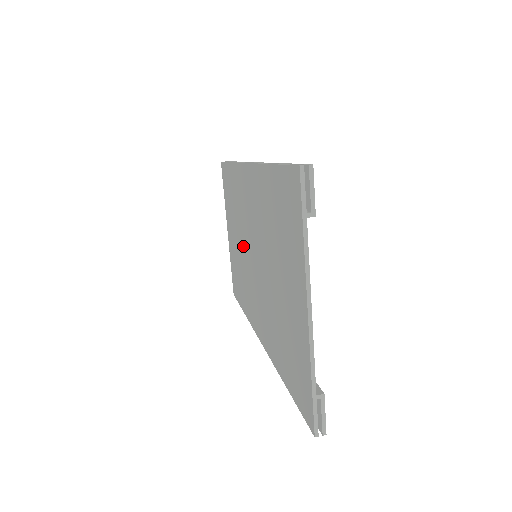
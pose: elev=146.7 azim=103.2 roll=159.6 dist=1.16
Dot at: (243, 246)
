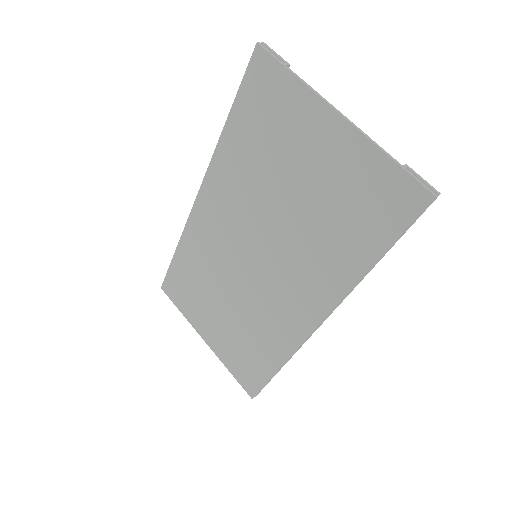
Dot at: (235, 287)
